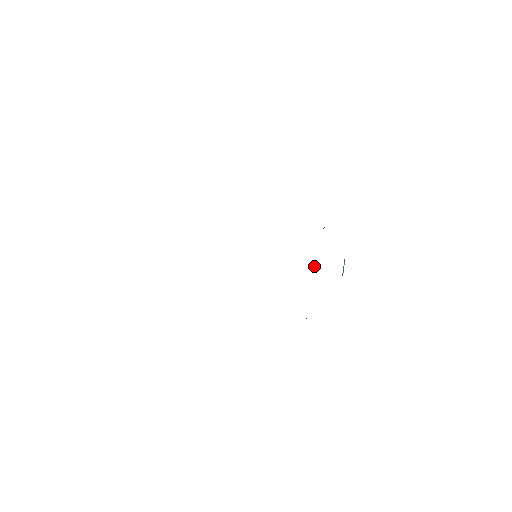
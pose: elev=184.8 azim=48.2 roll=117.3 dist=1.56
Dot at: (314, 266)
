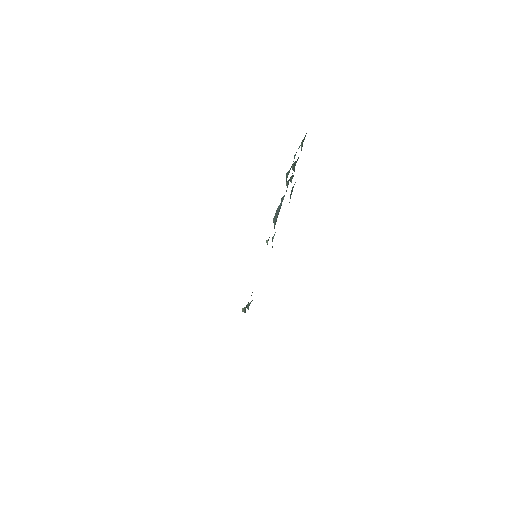
Dot at: occluded
